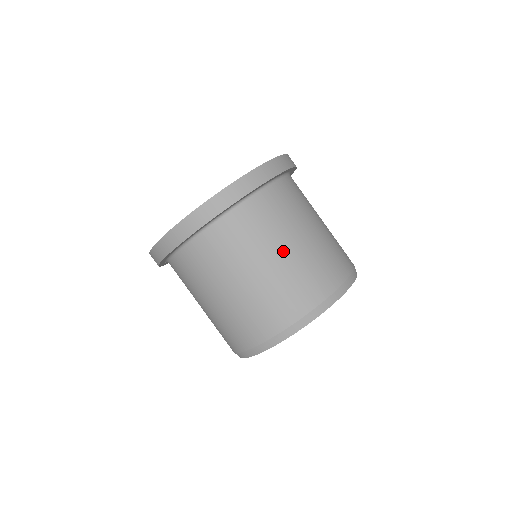
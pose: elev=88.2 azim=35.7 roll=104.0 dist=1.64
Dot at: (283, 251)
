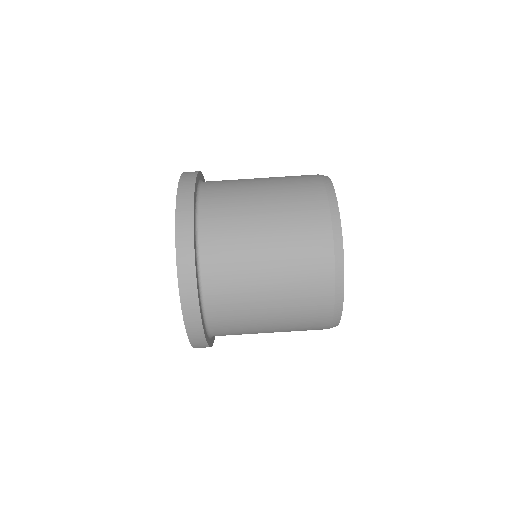
Dot at: (261, 184)
